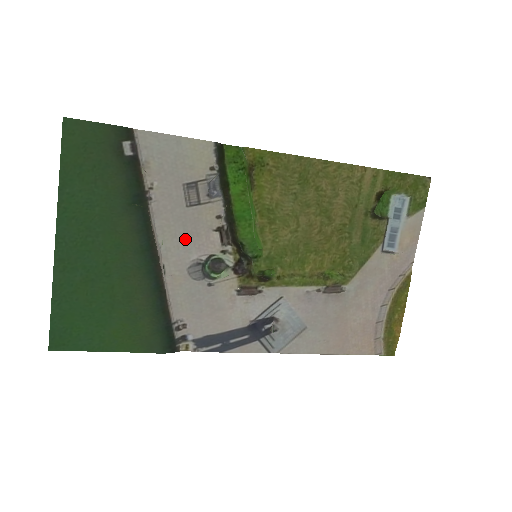
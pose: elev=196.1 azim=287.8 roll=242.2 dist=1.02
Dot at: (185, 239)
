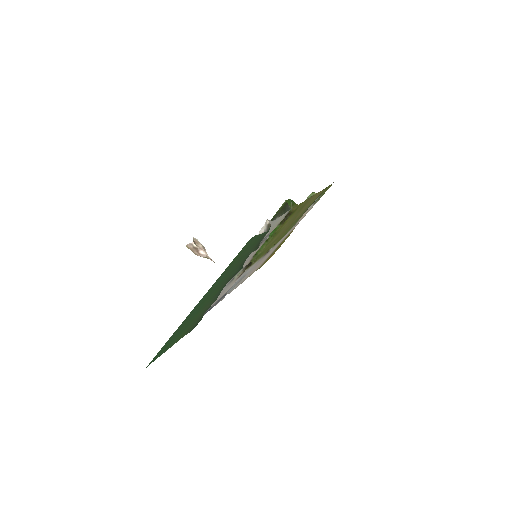
Dot at: occluded
